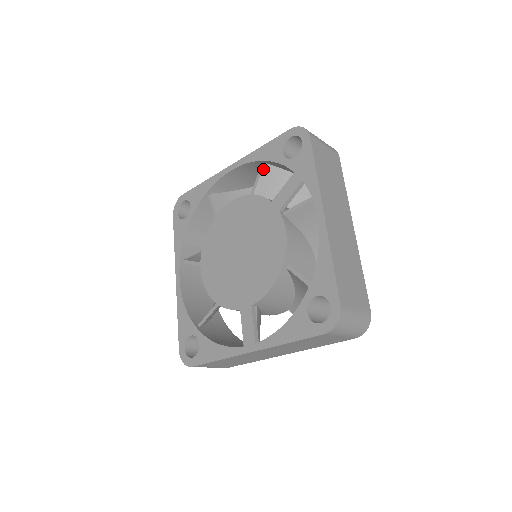
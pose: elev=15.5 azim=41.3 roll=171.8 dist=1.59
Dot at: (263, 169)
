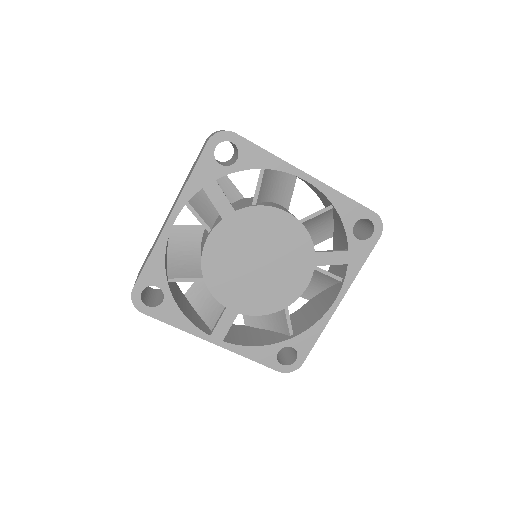
Dot at: (328, 211)
